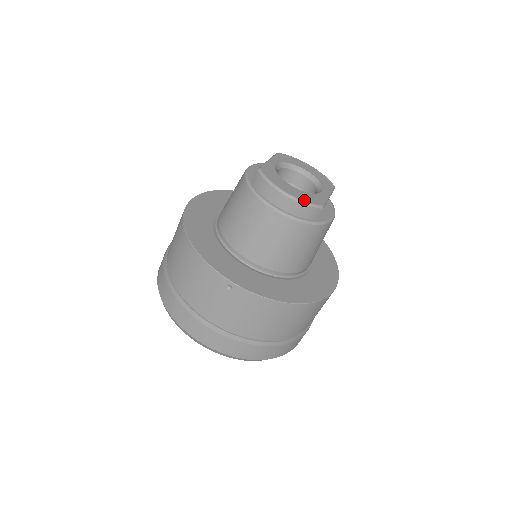
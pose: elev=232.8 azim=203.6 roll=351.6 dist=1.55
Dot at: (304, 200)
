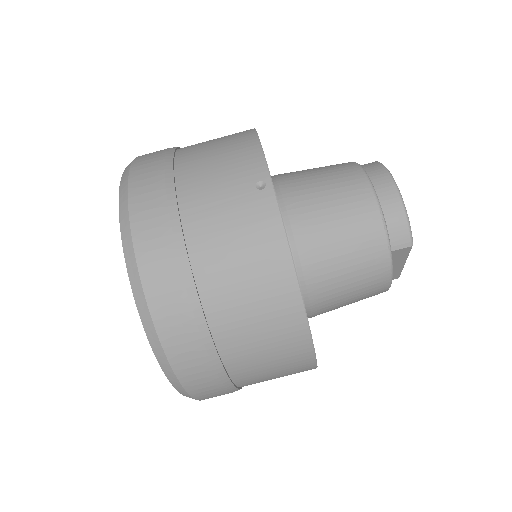
Dot at: (407, 214)
